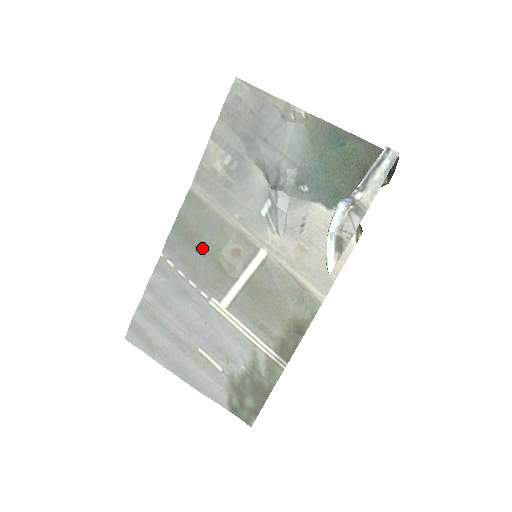
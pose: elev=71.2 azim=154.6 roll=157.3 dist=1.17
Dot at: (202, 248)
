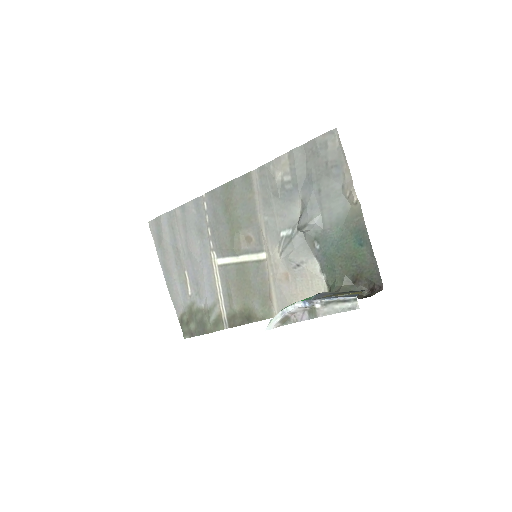
Dot at: (230, 217)
